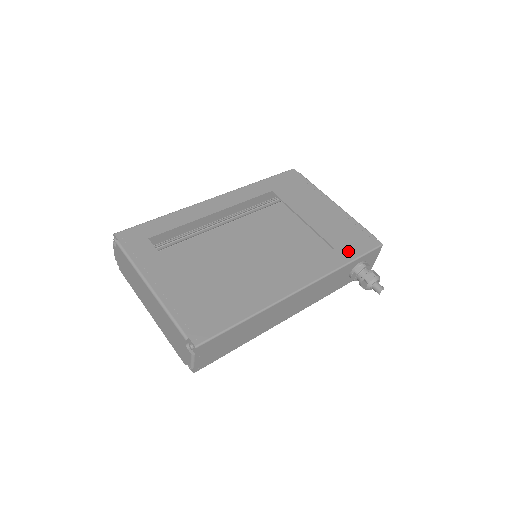
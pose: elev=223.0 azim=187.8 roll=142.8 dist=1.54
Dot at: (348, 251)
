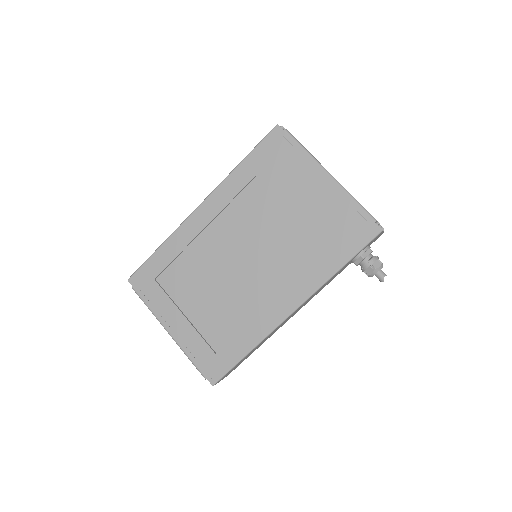
Dot at: (341, 251)
